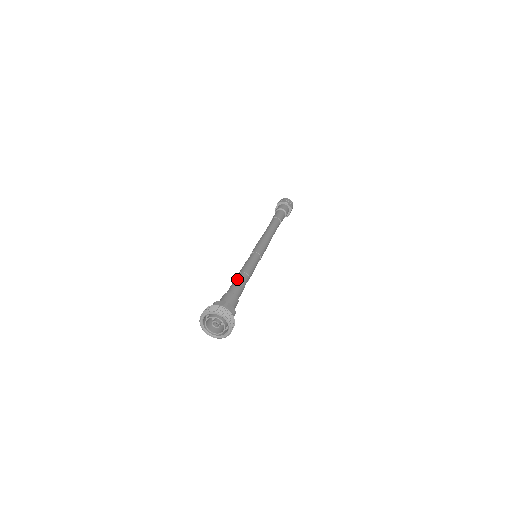
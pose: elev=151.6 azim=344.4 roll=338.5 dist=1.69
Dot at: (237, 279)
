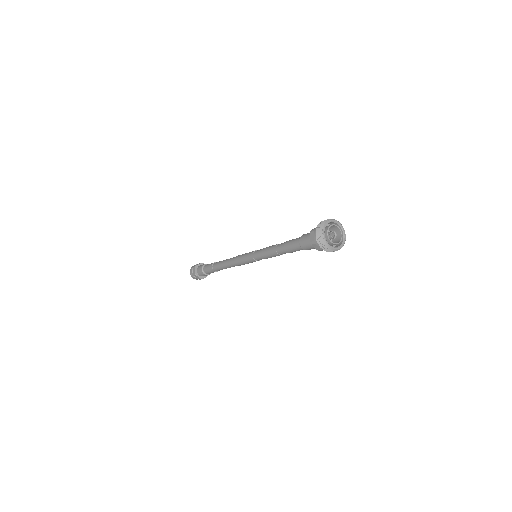
Dot at: (286, 241)
